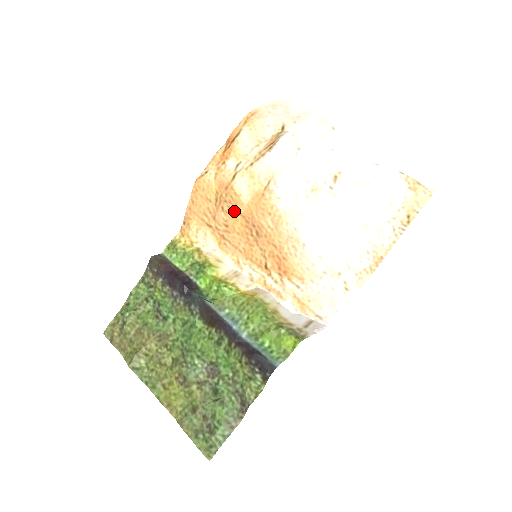
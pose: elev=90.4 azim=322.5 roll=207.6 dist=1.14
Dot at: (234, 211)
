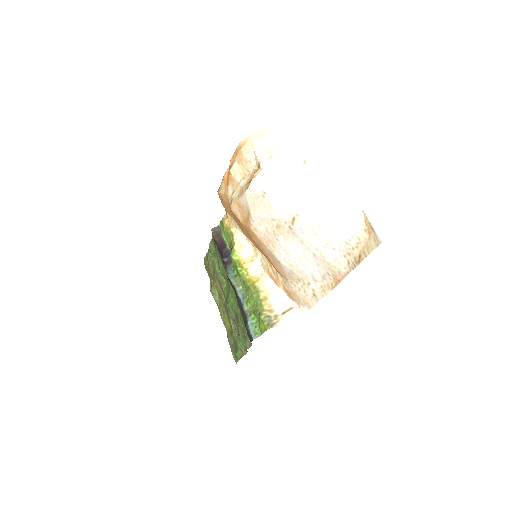
Dot at: (239, 222)
